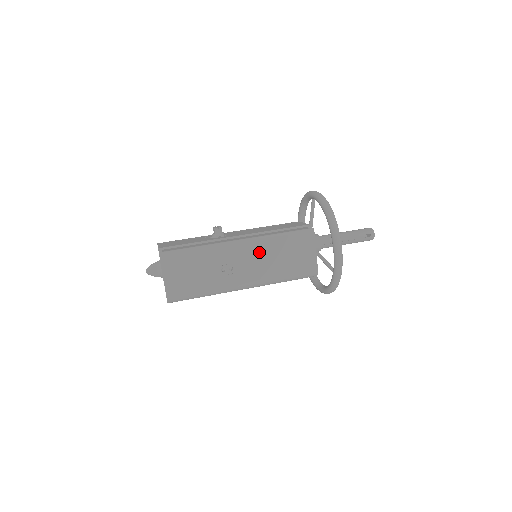
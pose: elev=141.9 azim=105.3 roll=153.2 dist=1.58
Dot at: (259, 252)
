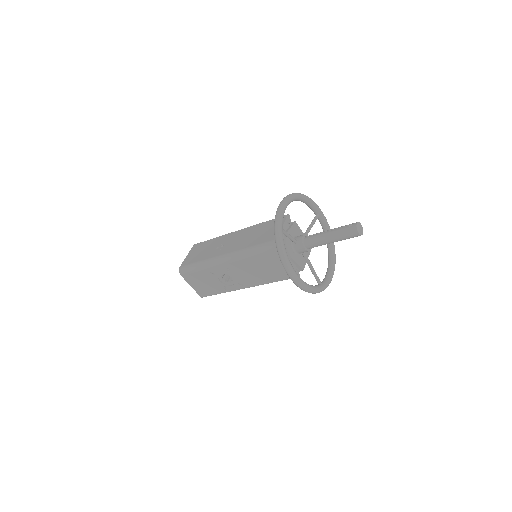
Dot at: (244, 234)
